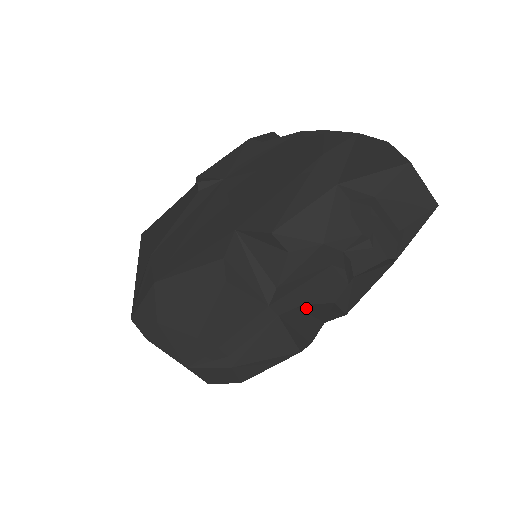
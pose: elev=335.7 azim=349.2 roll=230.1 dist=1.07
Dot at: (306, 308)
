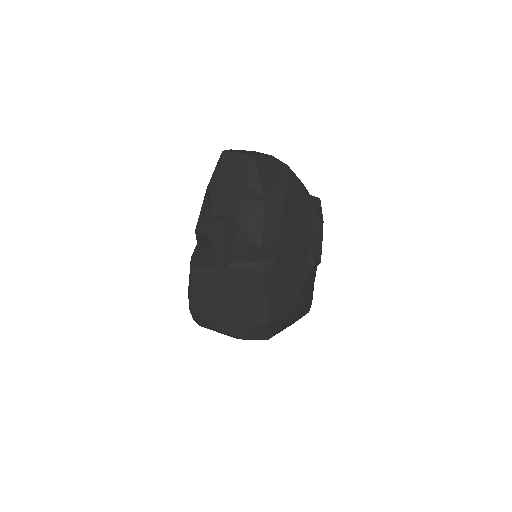
Dot at: (242, 258)
